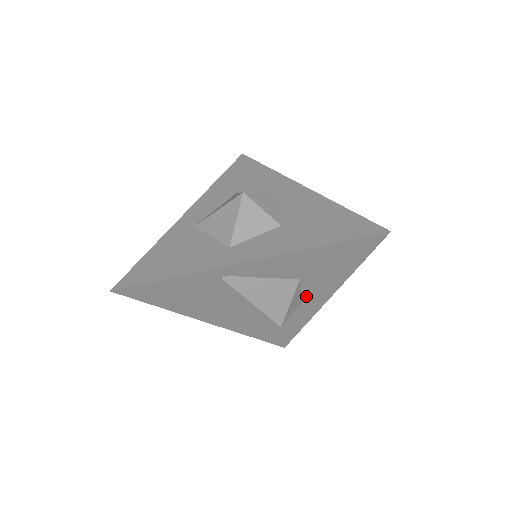
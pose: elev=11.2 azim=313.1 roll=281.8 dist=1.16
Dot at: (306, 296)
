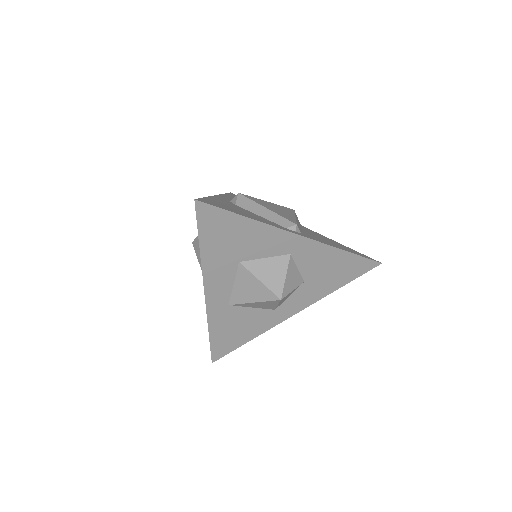
Dot at: occluded
